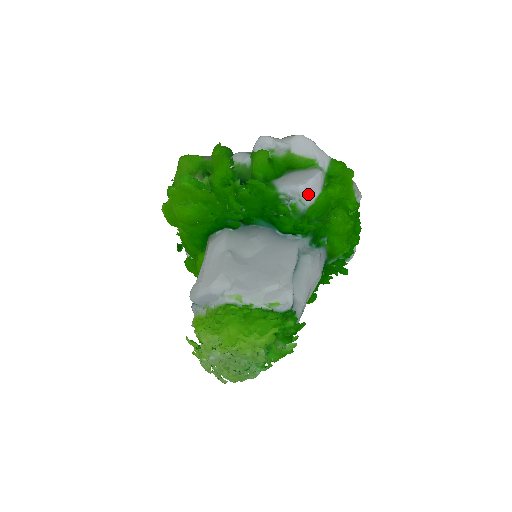
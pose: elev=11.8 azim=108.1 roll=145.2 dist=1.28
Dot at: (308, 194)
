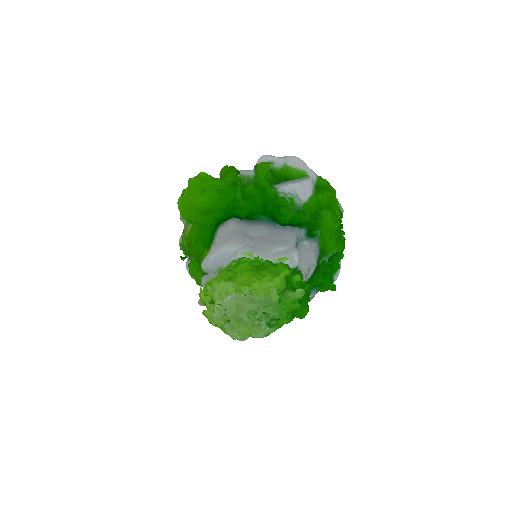
Dot at: (303, 191)
